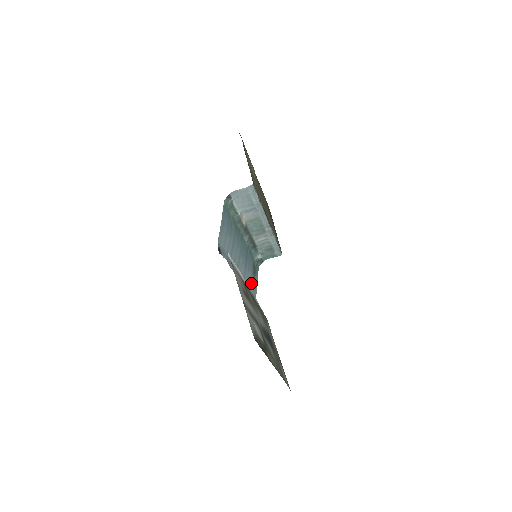
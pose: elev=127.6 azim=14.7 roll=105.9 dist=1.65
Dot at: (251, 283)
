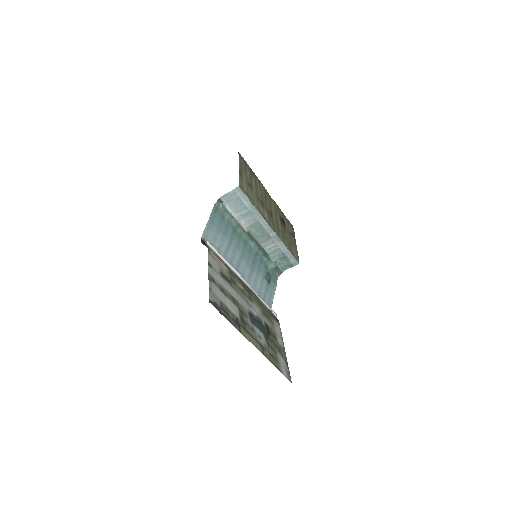
Dot at: (263, 288)
